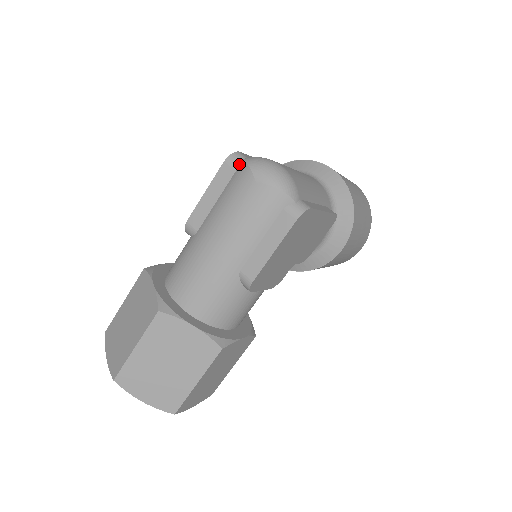
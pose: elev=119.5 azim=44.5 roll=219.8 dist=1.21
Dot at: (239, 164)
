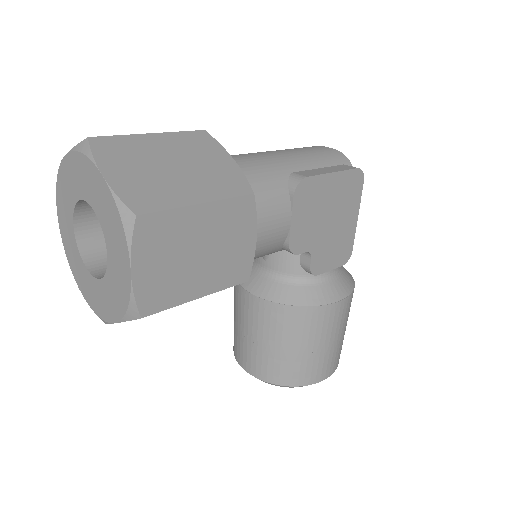
Dot at: occluded
